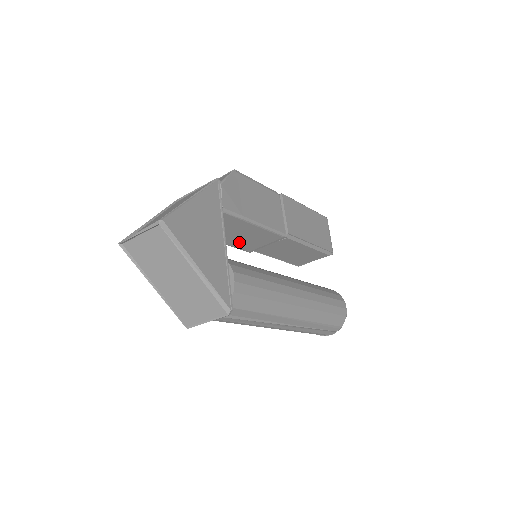
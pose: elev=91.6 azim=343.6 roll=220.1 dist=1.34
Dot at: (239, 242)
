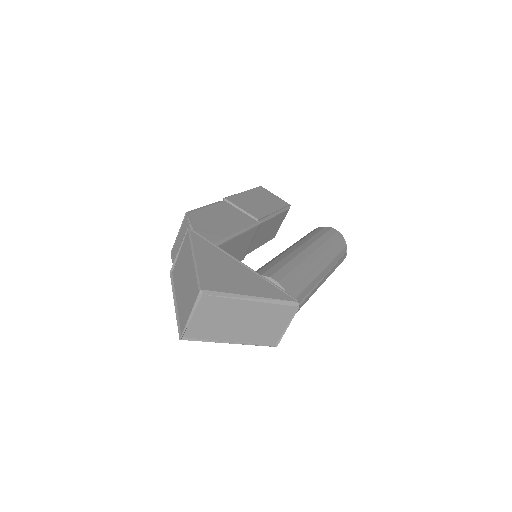
Dot at: occluded
